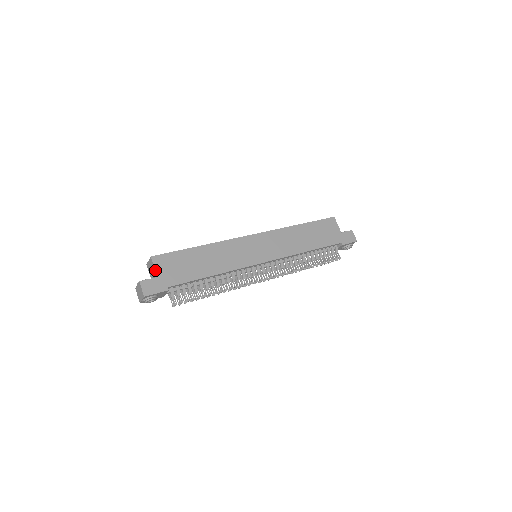
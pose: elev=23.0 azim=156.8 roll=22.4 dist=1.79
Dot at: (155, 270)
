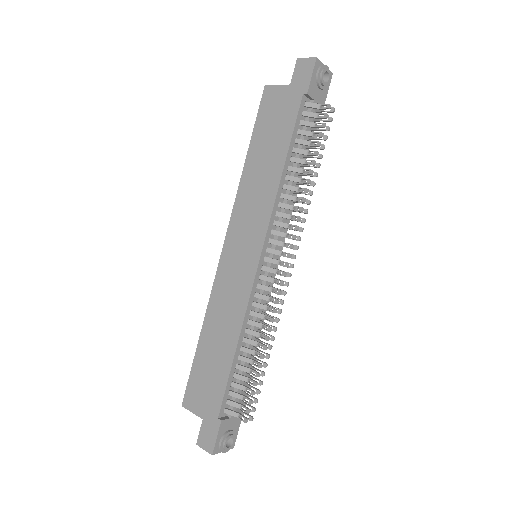
Dot at: occluded
